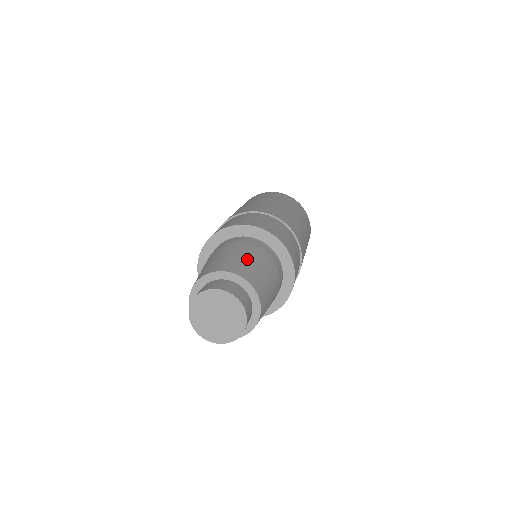
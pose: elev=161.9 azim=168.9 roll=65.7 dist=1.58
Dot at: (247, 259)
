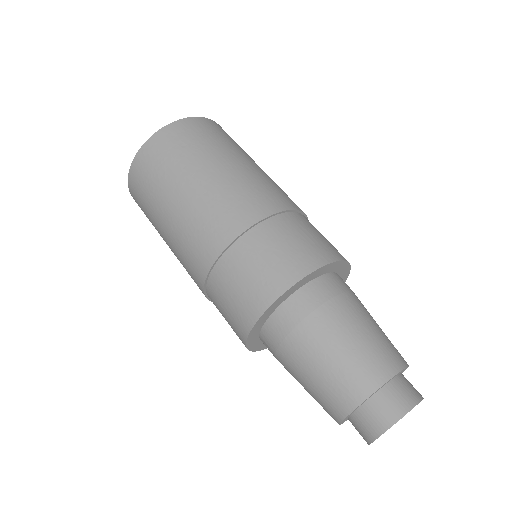
Dot at: (379, 327)
